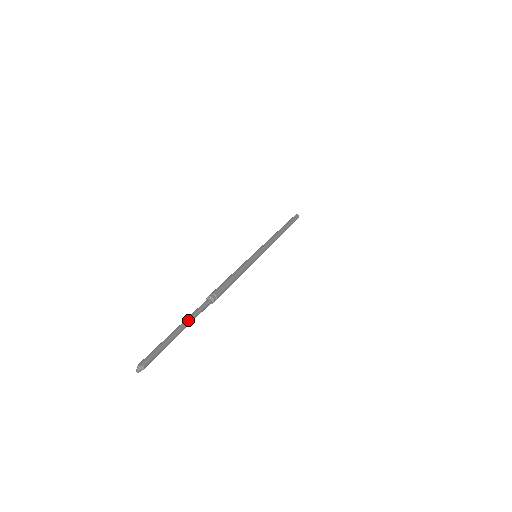
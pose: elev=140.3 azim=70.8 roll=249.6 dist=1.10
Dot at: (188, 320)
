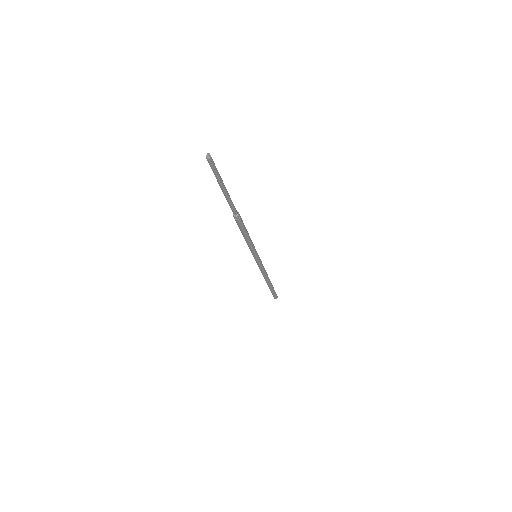
Dot at: (228, 193)
